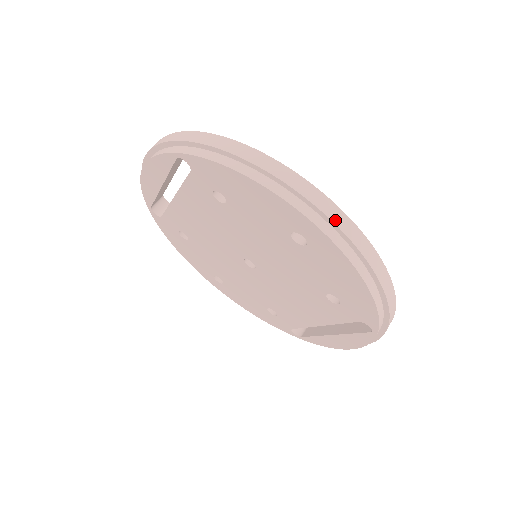
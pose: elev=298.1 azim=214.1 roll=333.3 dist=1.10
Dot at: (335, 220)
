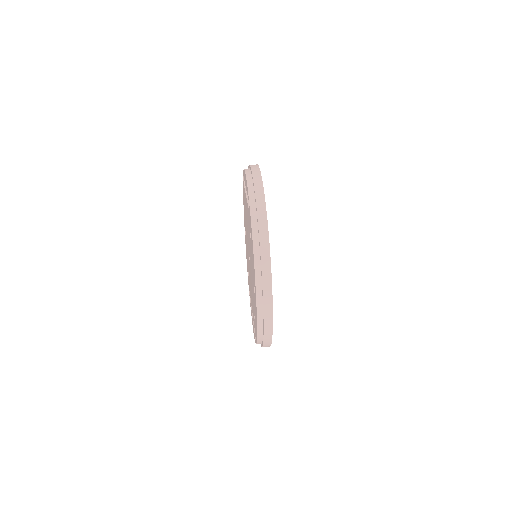
Dot at: (265, 305)
